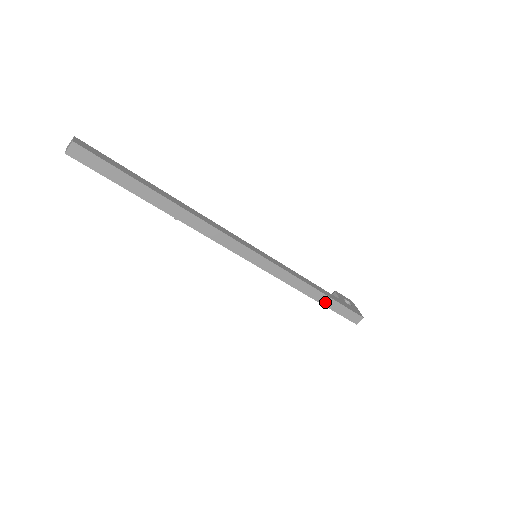
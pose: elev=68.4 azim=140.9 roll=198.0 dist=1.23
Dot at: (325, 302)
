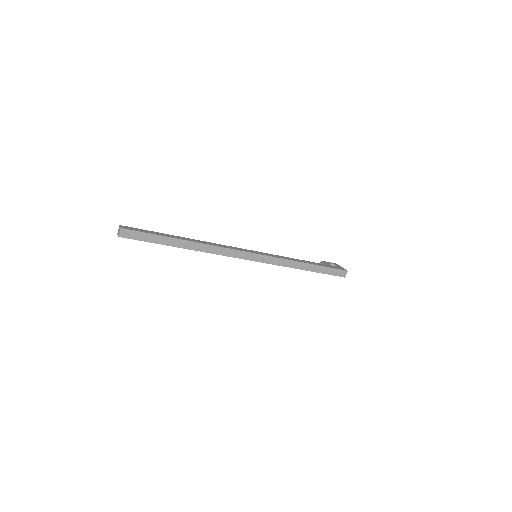
Dot at: (315, 270)
